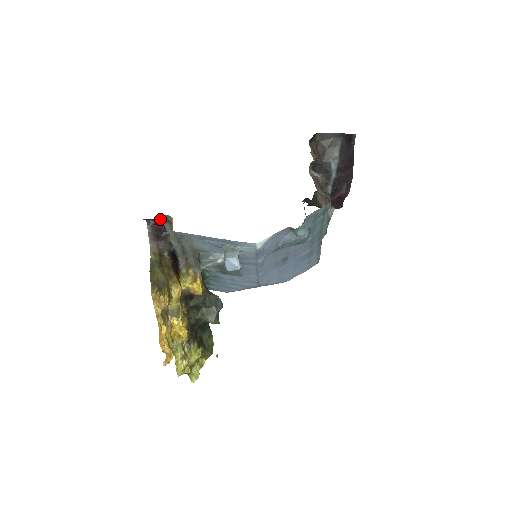
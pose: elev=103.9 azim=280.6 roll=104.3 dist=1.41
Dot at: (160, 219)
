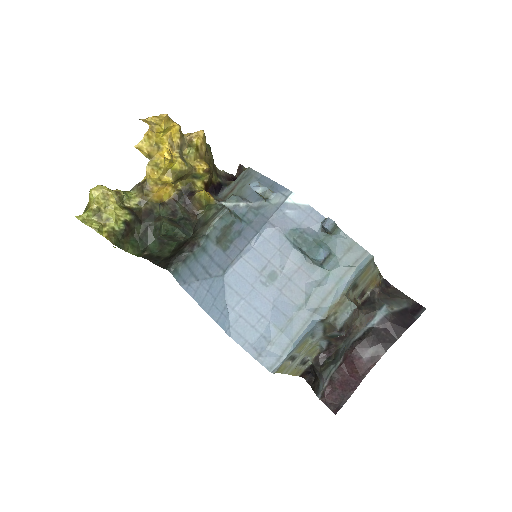
Dot at: occluded
